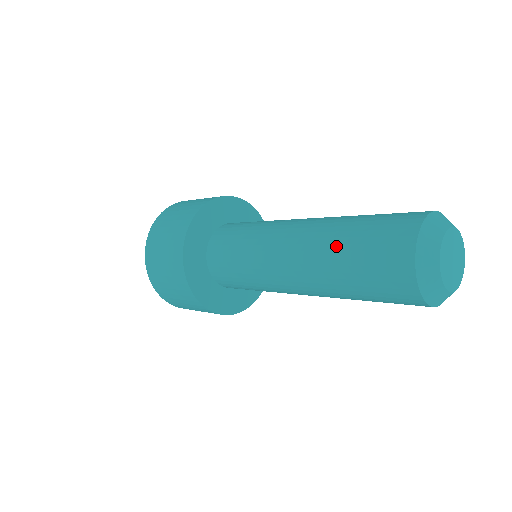
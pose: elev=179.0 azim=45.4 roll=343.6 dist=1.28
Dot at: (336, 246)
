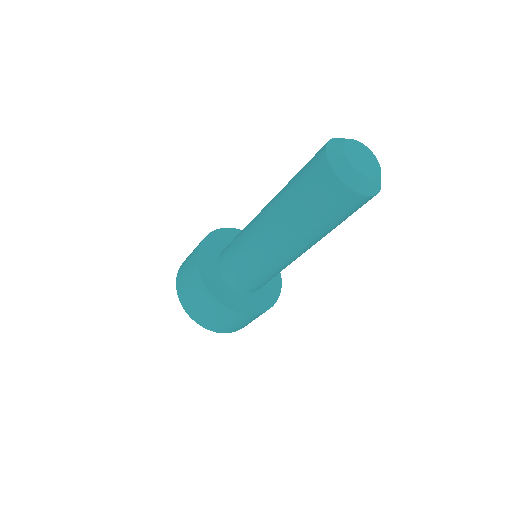
Dot at: occluded
